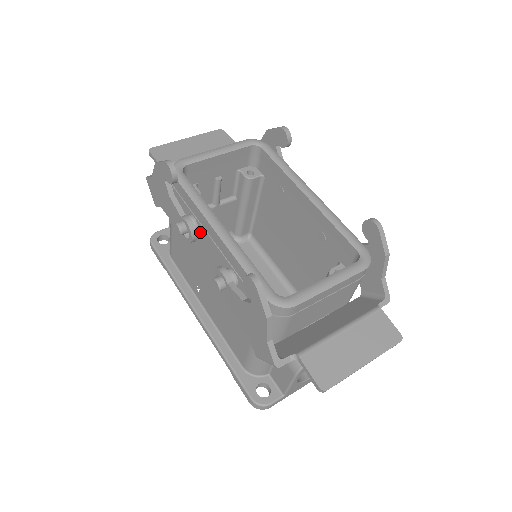
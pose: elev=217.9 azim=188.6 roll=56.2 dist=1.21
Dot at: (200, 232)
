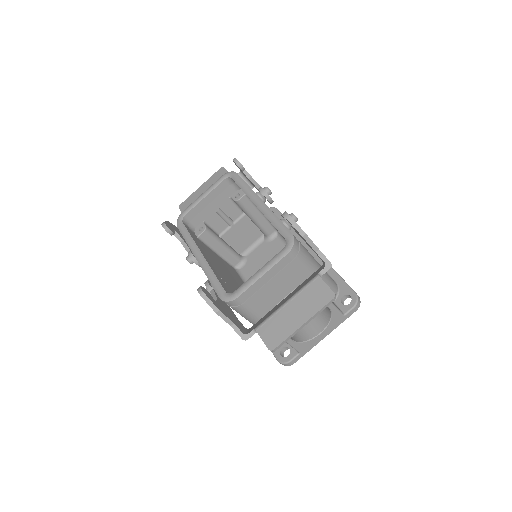
Dot at: occluded
